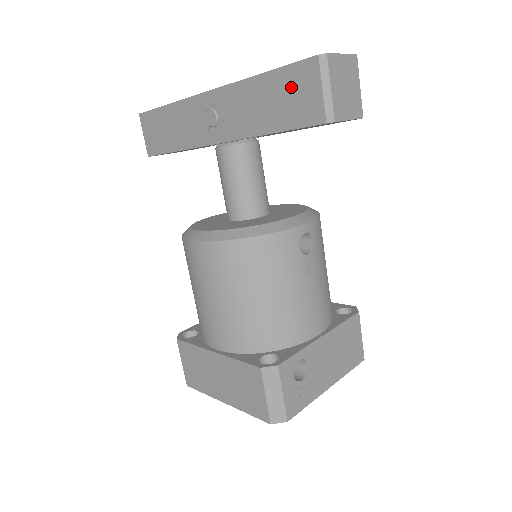
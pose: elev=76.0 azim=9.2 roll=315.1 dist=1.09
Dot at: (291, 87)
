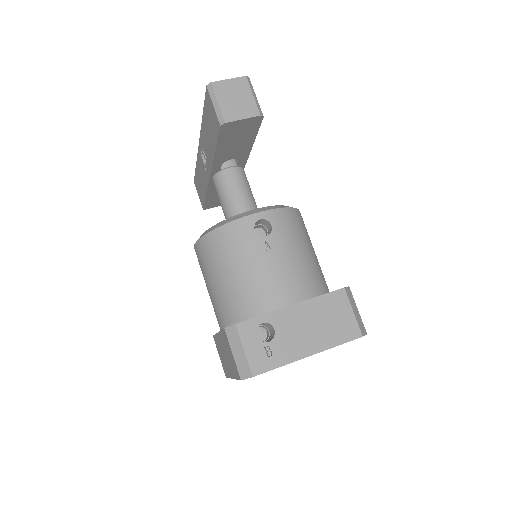
Dot at: (209, 114)
